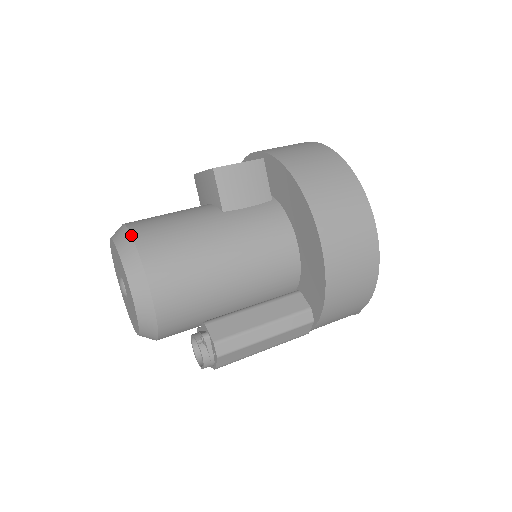
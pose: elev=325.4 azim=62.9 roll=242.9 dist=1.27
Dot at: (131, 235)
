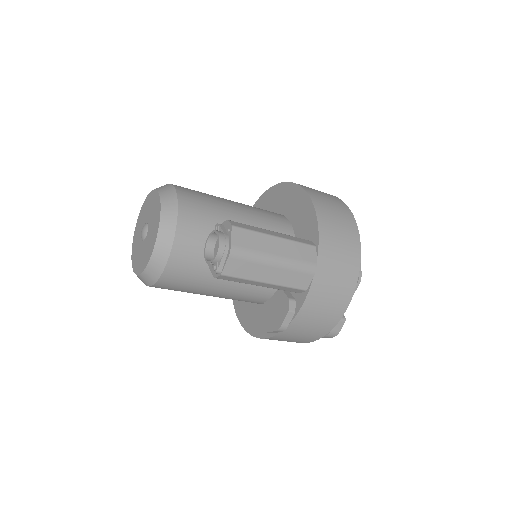
Dot at: occluded
